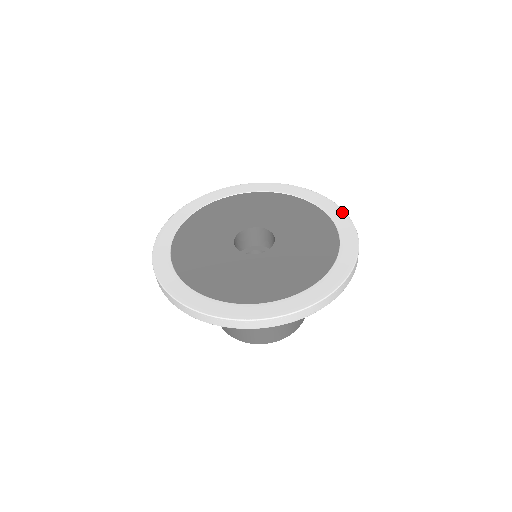
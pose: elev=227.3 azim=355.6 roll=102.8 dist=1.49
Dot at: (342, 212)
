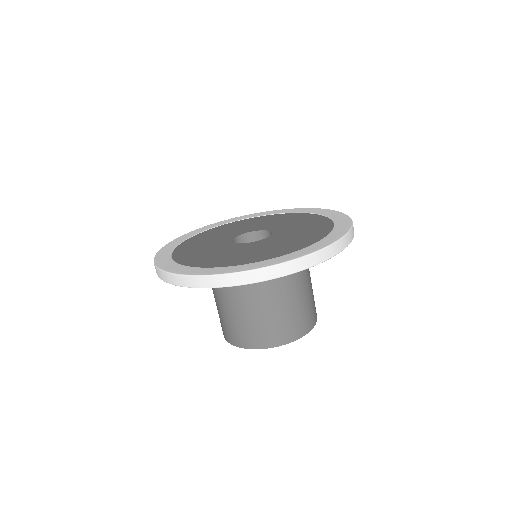
Dot at: (347, 218)
